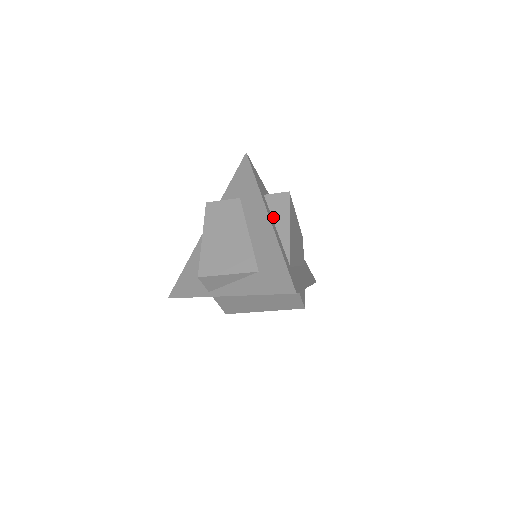
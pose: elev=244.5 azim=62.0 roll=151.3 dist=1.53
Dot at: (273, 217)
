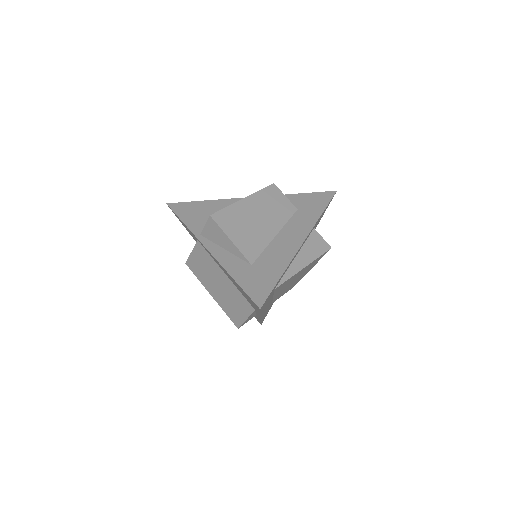
Dot at: (303, 248)
